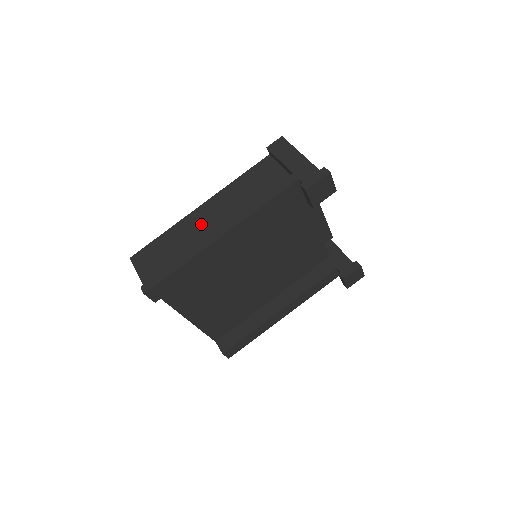
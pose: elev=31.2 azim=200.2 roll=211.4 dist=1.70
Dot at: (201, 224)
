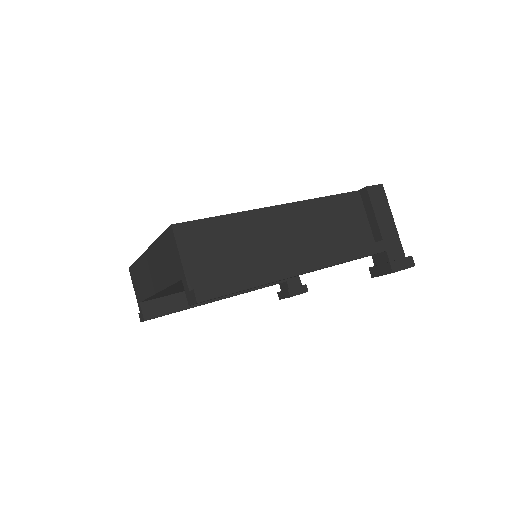
Dot at: (274, 233)
